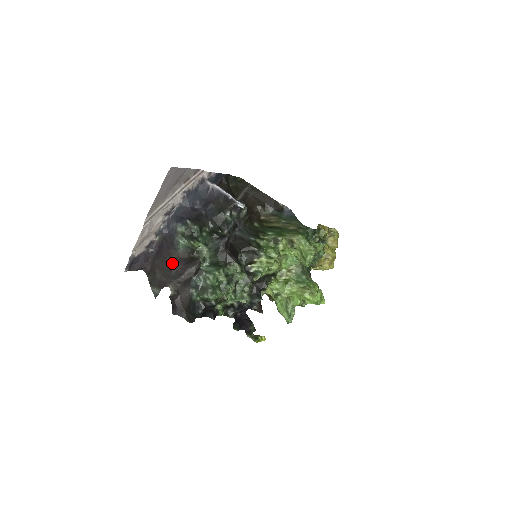
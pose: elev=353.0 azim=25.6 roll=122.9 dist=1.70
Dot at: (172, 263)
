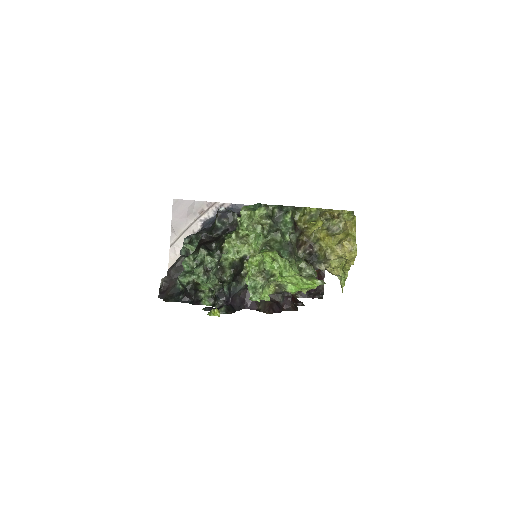
Dot at: occluded
